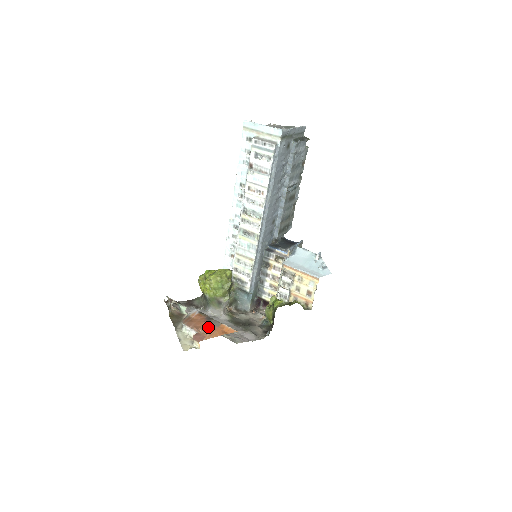
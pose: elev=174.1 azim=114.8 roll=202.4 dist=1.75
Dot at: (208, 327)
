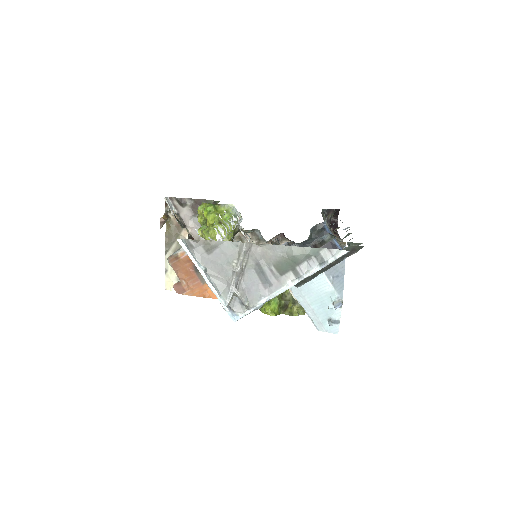
Dot at: (192, 280)
